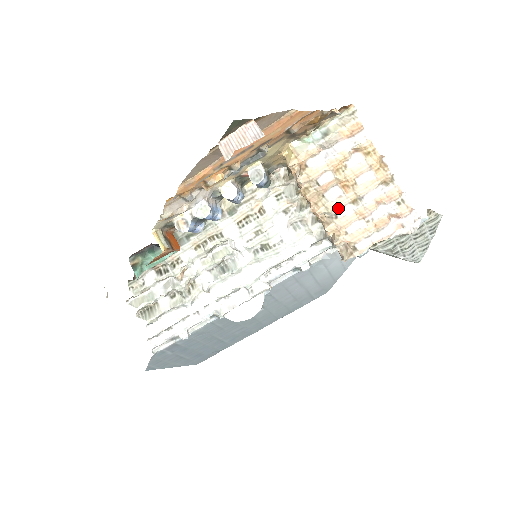
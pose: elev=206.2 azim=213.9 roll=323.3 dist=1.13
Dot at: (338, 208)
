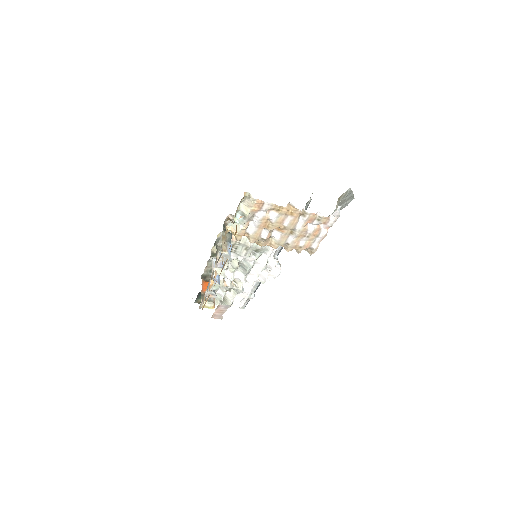
Dot at: (285, 241)
